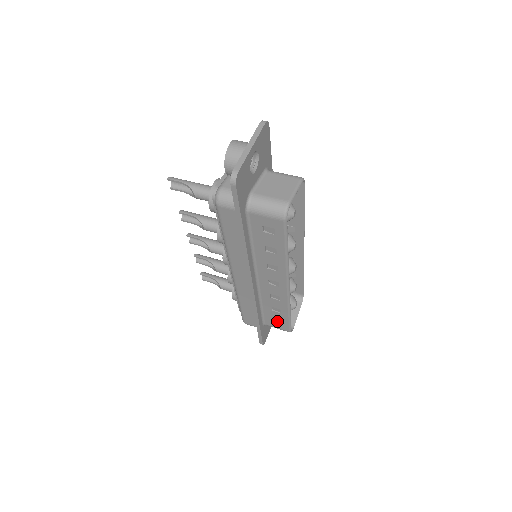
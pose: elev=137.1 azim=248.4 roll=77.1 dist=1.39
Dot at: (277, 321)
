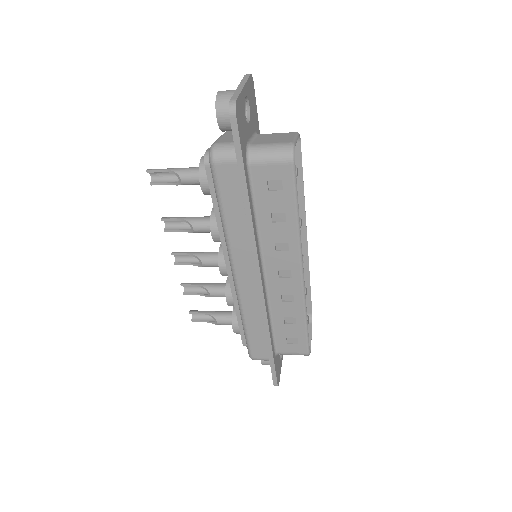
Dot at: (291, 341)
